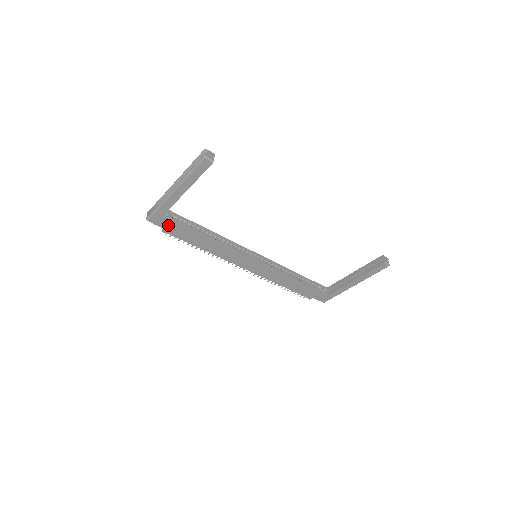
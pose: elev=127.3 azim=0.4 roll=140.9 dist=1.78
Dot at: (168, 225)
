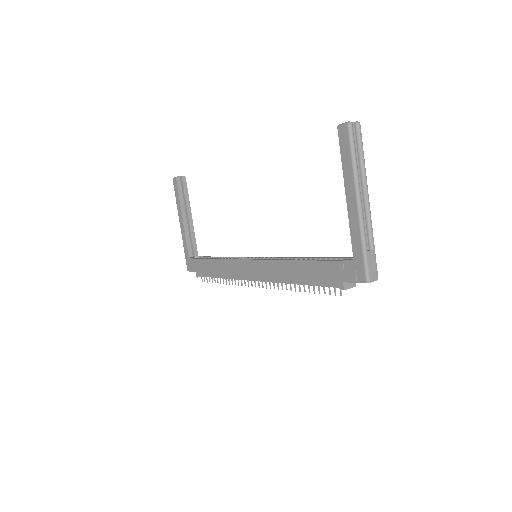
Dot at: (195, 265)
